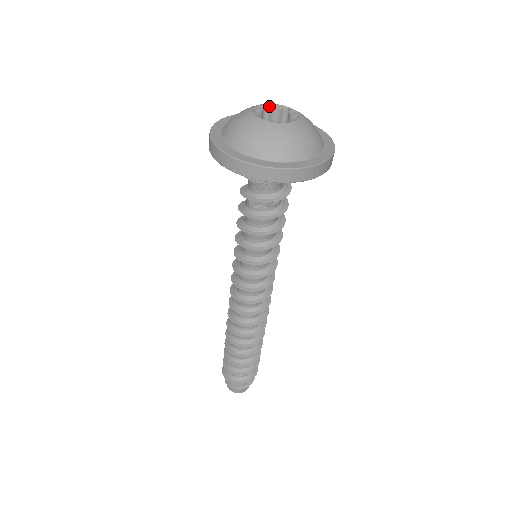
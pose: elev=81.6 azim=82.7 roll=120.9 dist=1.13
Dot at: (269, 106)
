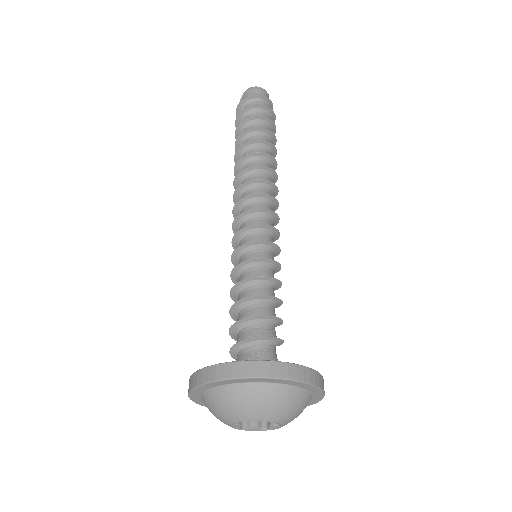
Dot at: (250, 420)
